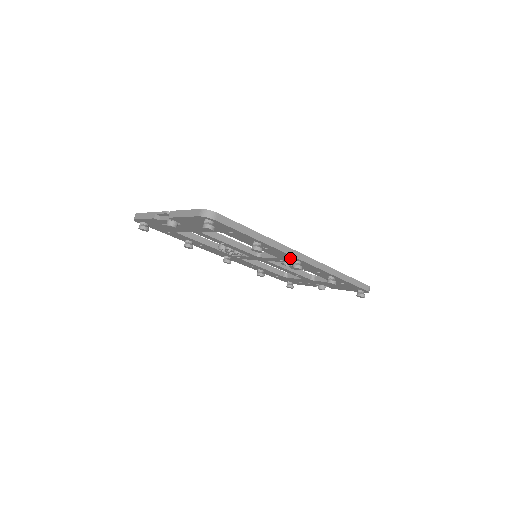
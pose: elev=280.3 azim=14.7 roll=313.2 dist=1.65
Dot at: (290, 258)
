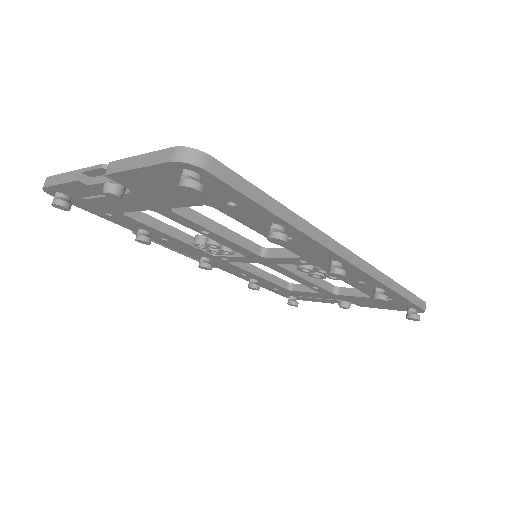
Dot at: (326, 257)
